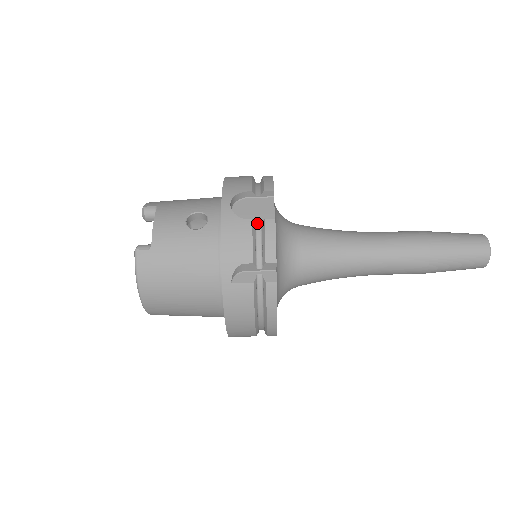
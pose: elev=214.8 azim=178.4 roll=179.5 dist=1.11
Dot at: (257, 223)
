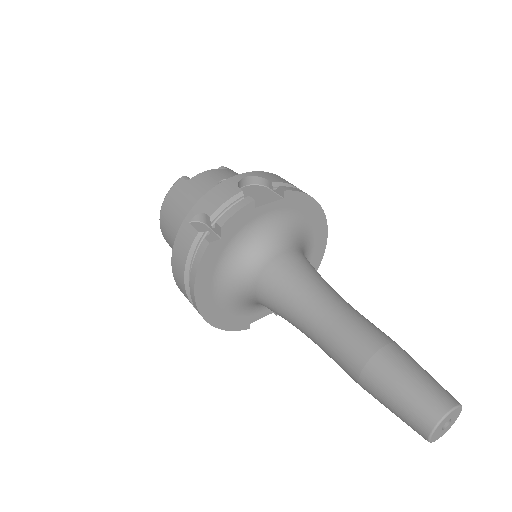
Dot at: occluded
